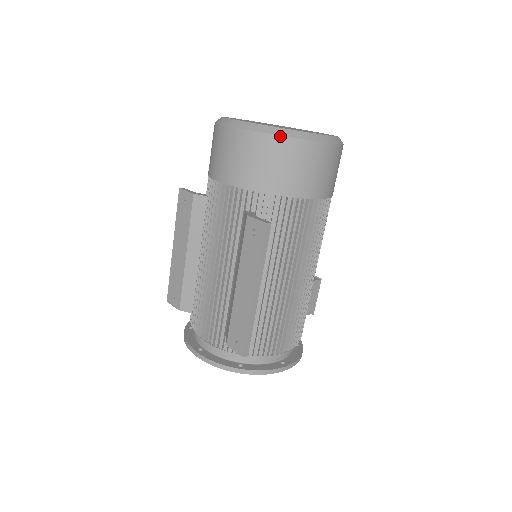
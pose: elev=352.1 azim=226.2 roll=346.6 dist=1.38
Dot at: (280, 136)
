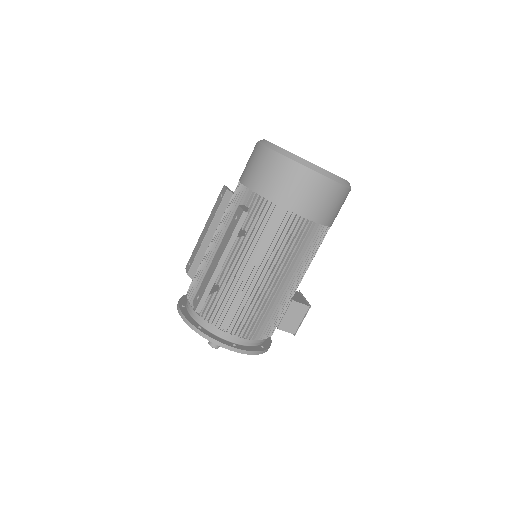
Dot at: (283, 155)
